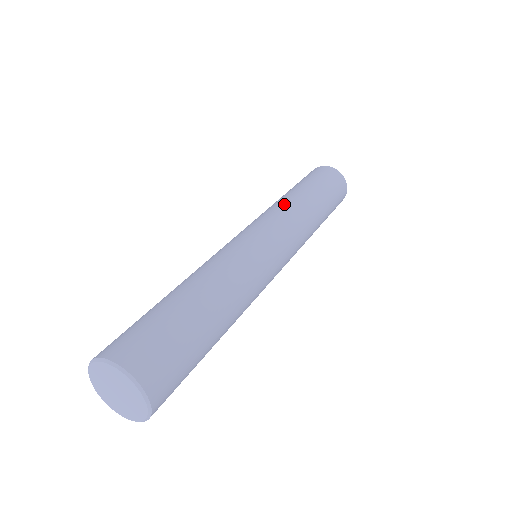
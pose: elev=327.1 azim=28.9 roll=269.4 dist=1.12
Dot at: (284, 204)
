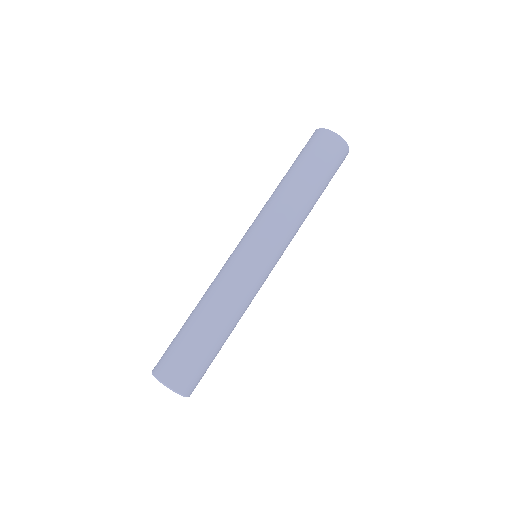
Dot at: (288, 211)
